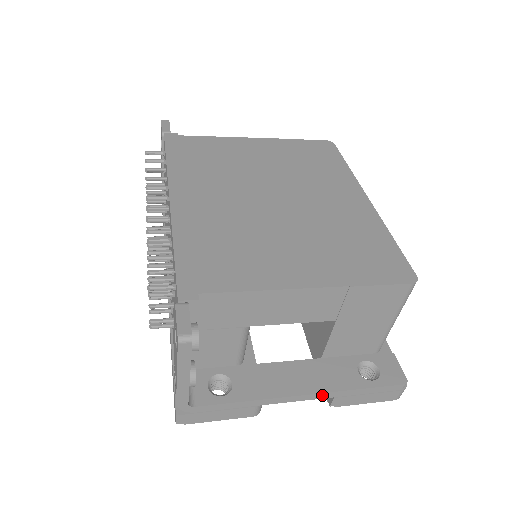
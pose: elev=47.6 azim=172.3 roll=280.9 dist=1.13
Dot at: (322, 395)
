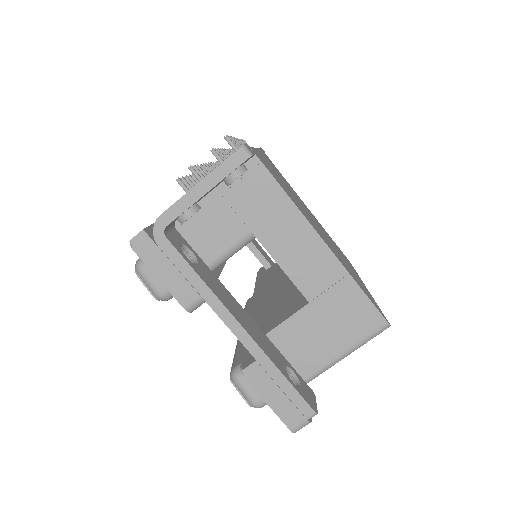
Dot at: (252, 345)
